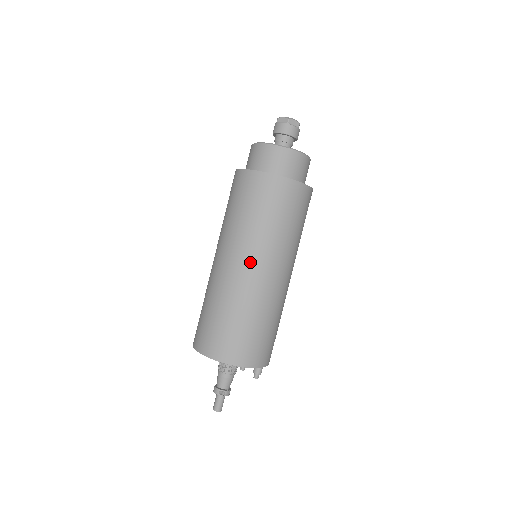
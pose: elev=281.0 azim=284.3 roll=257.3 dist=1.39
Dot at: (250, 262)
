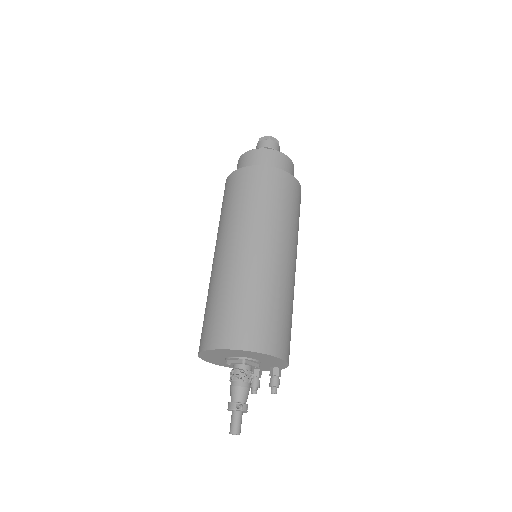
Dot at: (257, 242)
